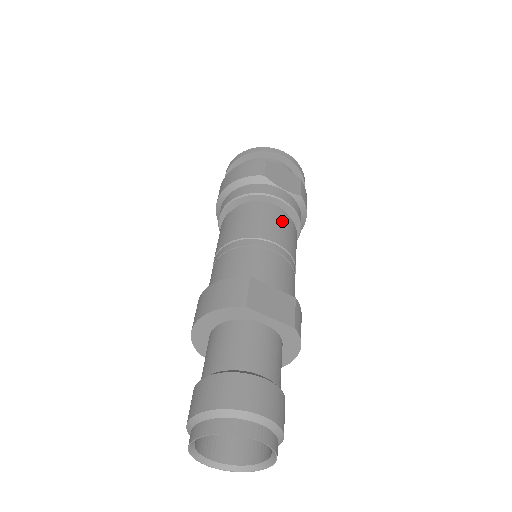
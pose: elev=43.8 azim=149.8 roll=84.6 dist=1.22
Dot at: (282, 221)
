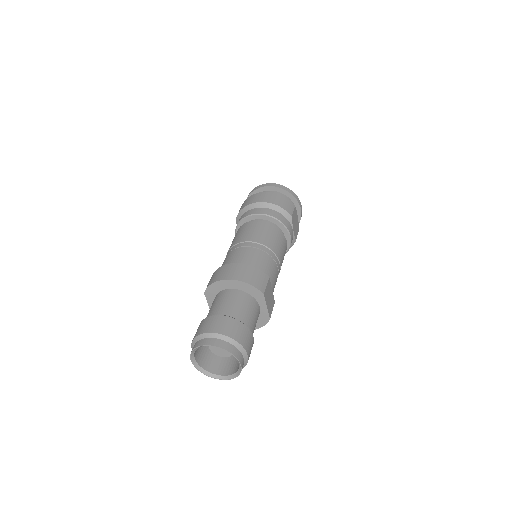
Dot at: (285, 251)
